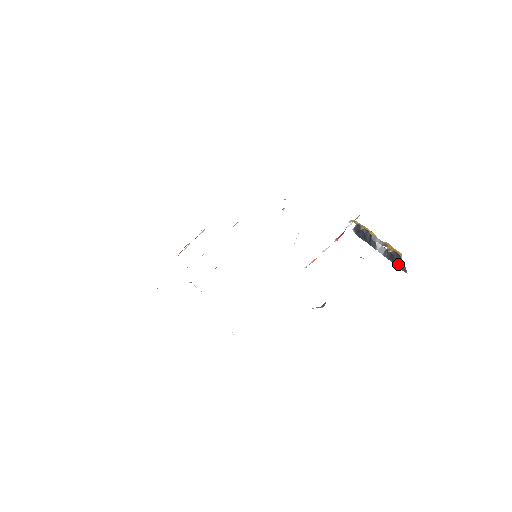
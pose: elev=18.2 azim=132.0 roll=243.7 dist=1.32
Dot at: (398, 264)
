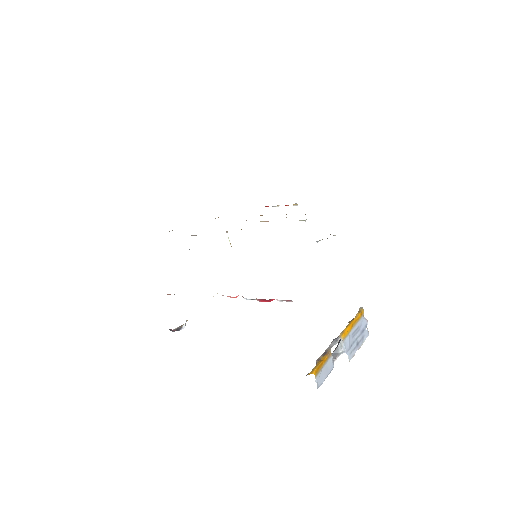
Dot at: occluded
